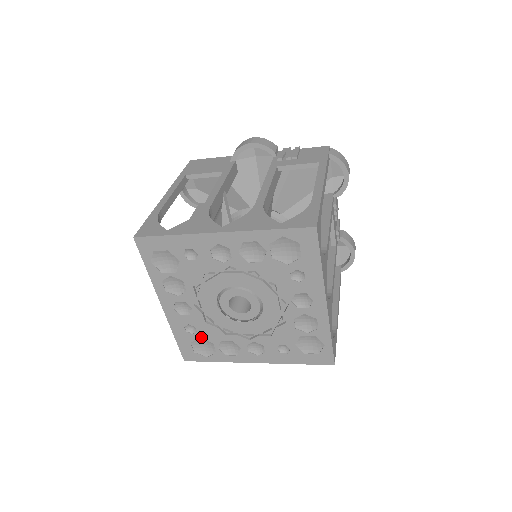
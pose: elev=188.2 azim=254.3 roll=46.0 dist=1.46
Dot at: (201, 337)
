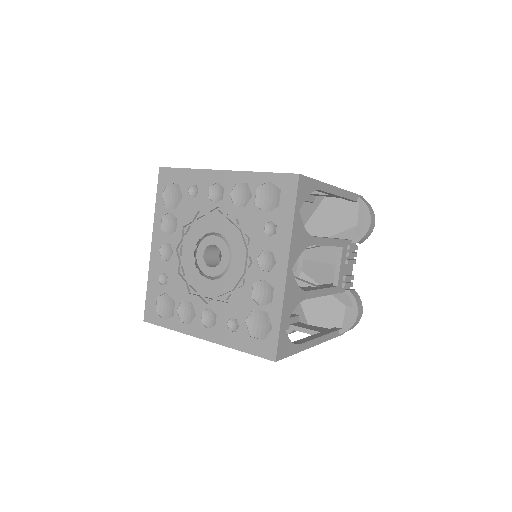
Dot at: (168, 291)
